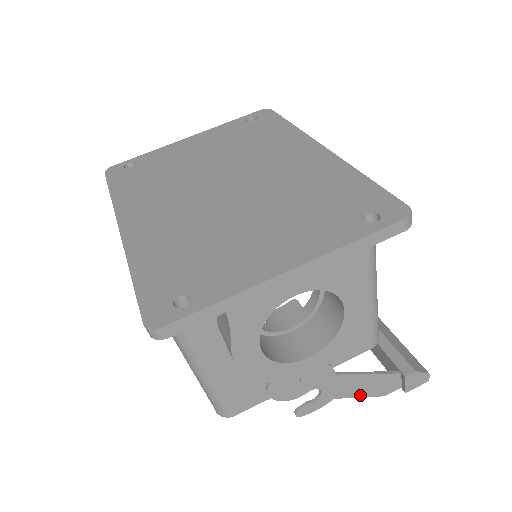
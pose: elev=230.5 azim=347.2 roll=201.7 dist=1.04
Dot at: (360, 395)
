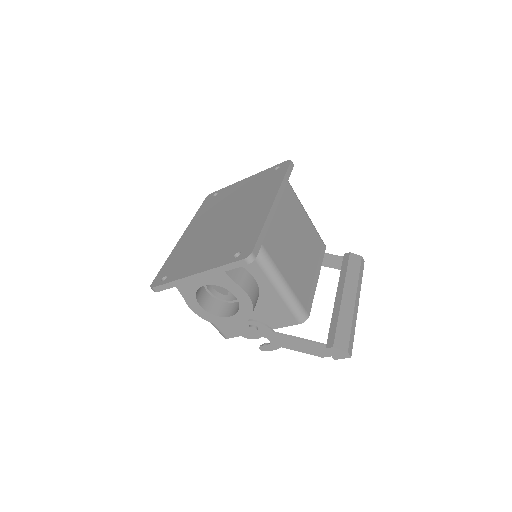
Dot at: (301, 351)
